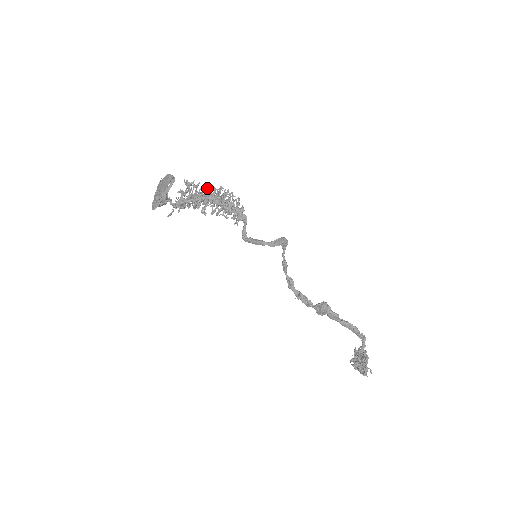
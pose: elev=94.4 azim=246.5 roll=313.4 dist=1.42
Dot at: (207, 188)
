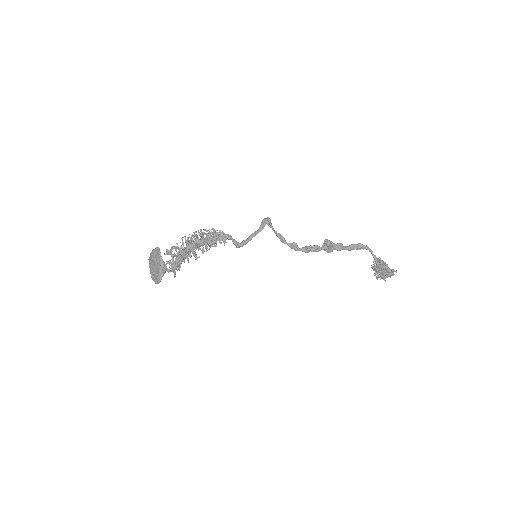
Dot at: (186, 240)
